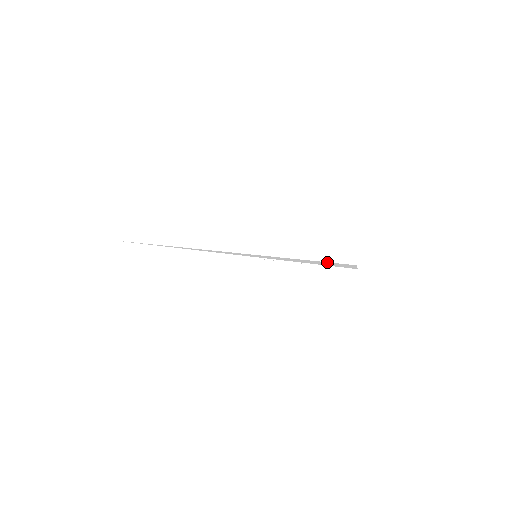
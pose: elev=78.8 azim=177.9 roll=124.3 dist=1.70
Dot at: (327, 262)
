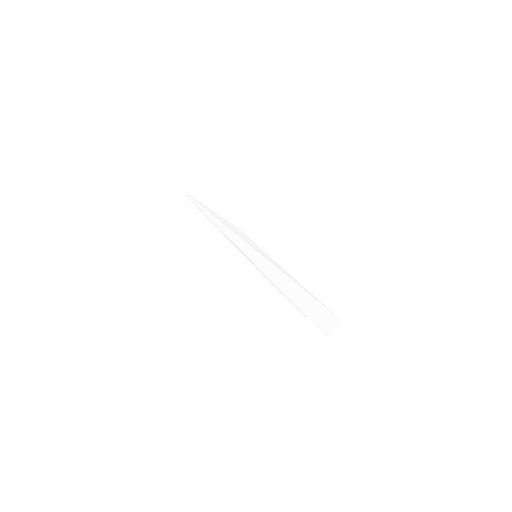
Dot at: (315, 300)
